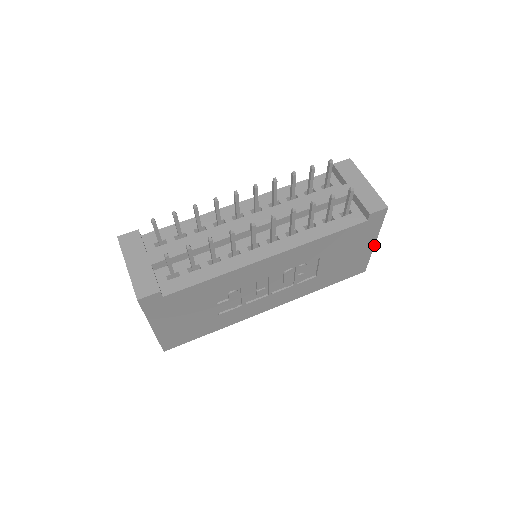
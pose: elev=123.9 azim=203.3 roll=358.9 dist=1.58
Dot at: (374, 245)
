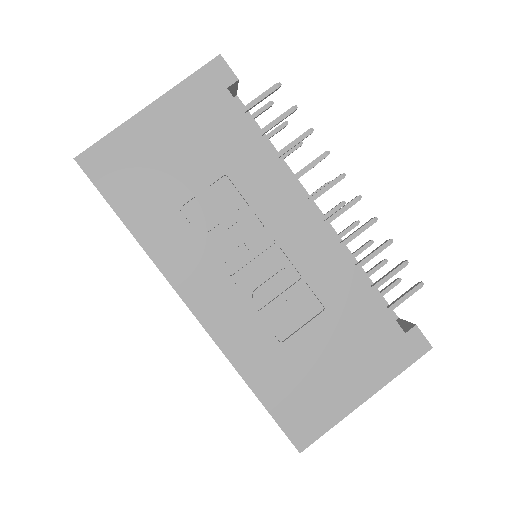
Dot at: (361, 403)
